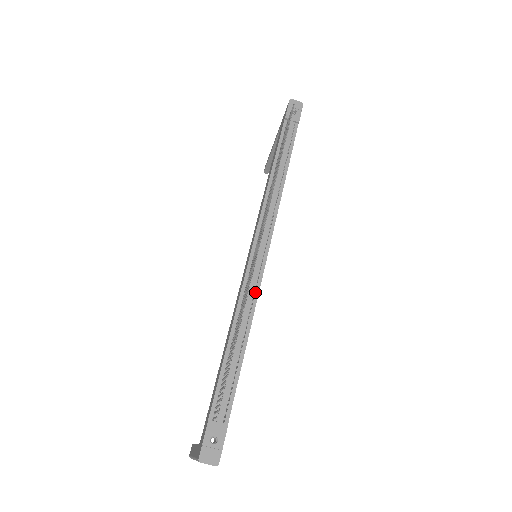
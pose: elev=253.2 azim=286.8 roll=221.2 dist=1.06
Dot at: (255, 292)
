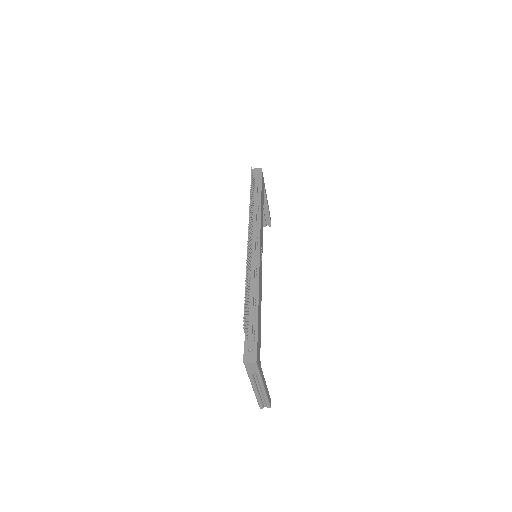
Dot at: (257, 270)
